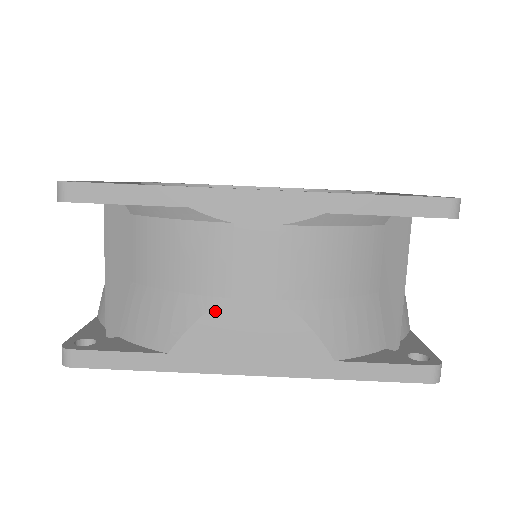
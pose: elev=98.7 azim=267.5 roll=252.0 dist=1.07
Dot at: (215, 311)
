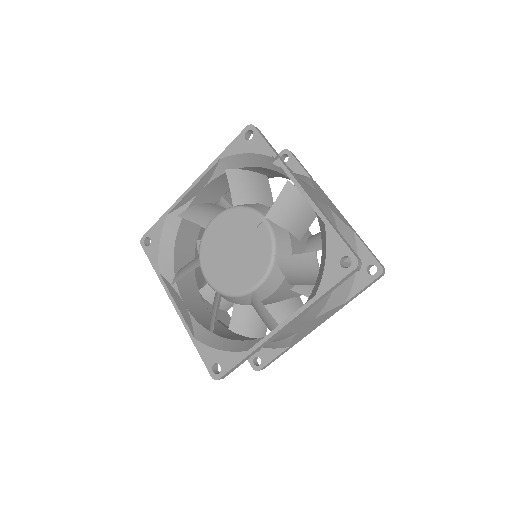
Dot at: (295, 336)
